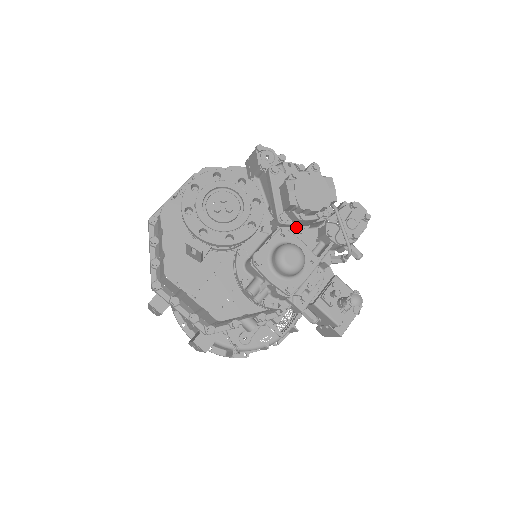
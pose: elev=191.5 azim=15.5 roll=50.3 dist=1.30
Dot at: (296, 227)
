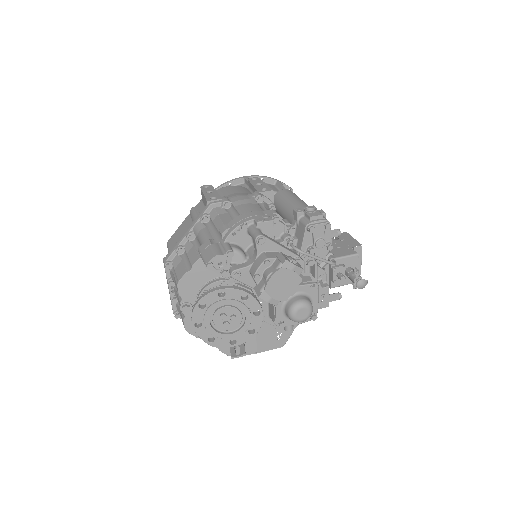
Dot at: occluded
